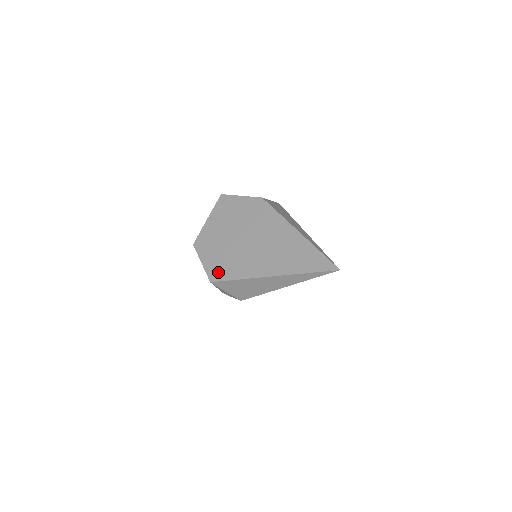
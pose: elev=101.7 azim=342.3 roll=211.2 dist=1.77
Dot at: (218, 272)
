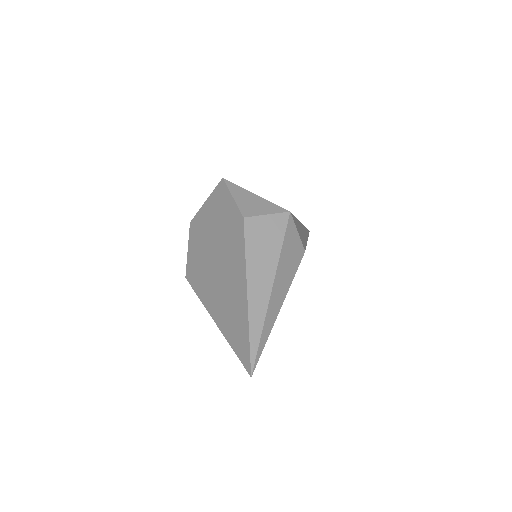
Dot at: (192, 273)
